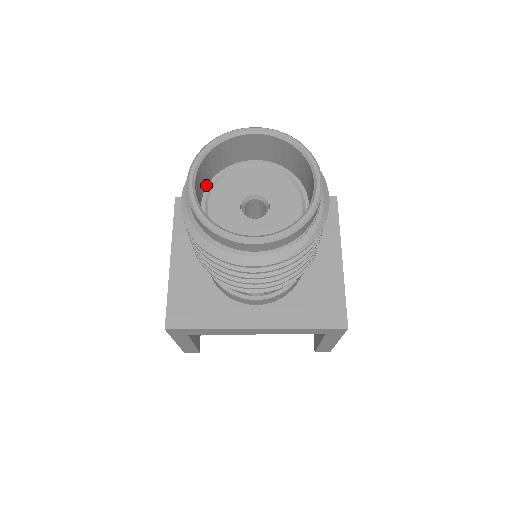
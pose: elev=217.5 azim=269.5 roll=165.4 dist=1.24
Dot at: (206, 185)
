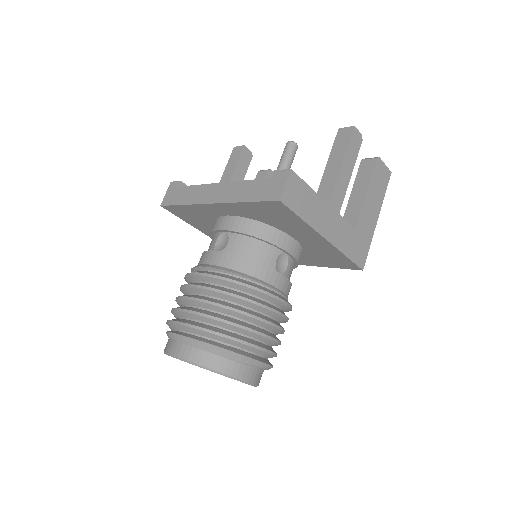
Dot at: occluded
